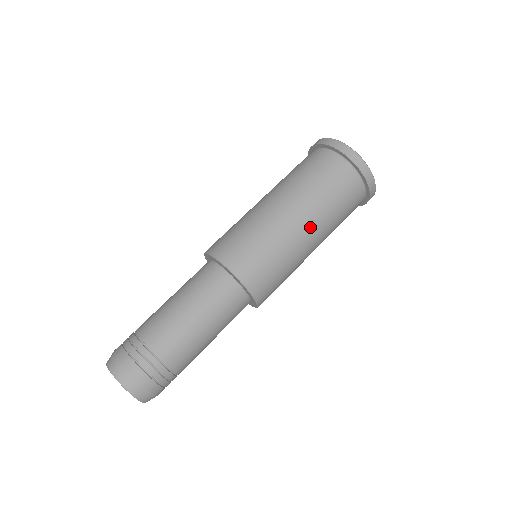
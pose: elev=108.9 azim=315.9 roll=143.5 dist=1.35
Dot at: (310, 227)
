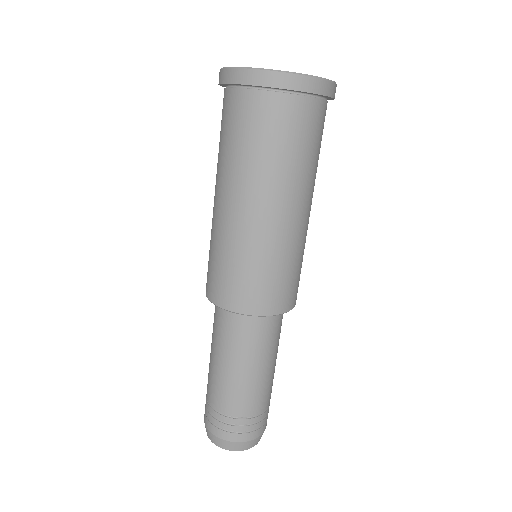
Dot at: (308, 204)
